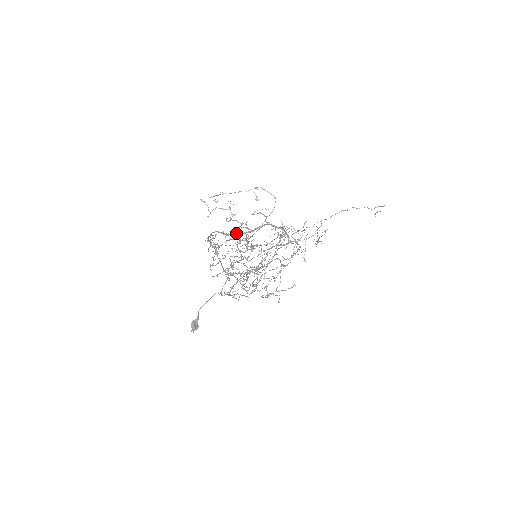
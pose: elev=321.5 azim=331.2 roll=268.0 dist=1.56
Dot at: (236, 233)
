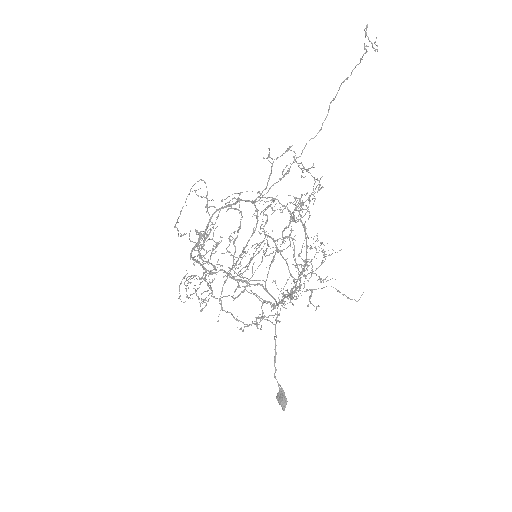
Dot at: (194, 247)
